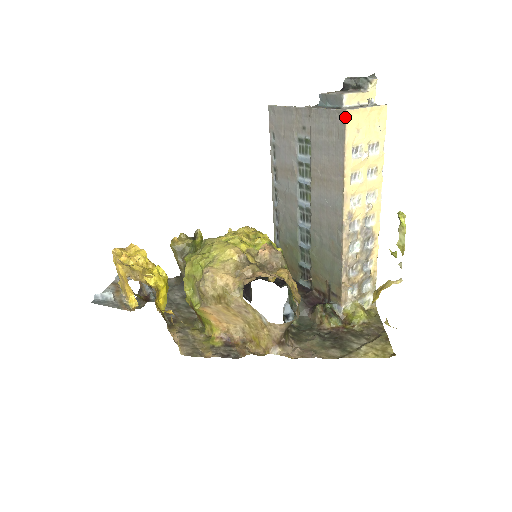
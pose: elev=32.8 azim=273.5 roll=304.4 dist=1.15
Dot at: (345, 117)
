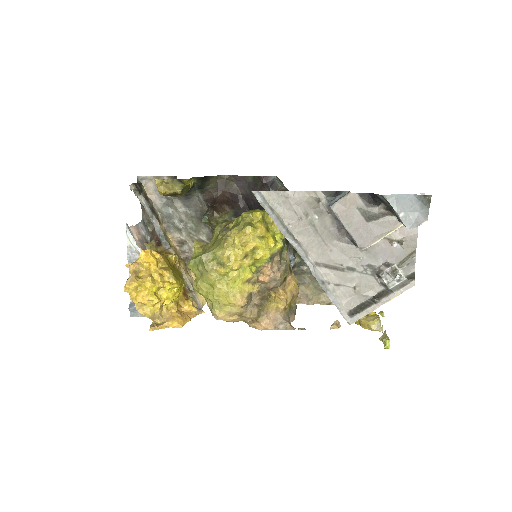
Dot at: (348, 320)
